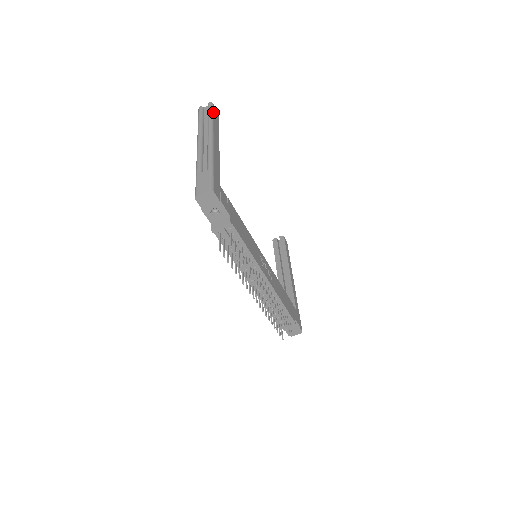
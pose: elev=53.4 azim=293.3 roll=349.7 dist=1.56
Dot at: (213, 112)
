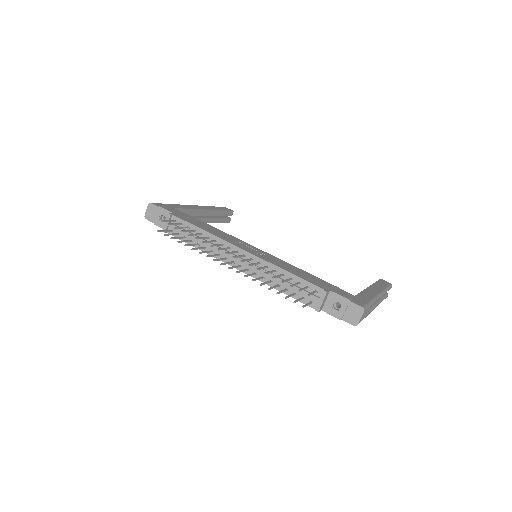
Dot at: (218, 207)
